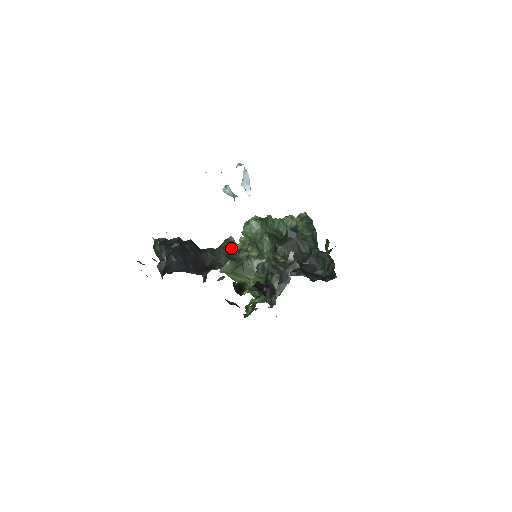
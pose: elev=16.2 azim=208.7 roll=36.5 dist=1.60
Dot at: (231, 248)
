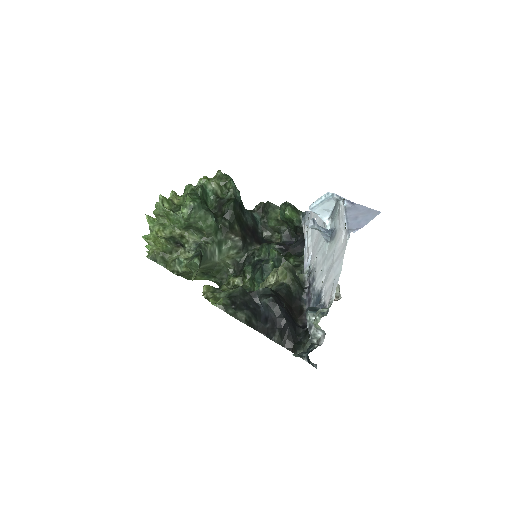
Dot at: (295, 275)
